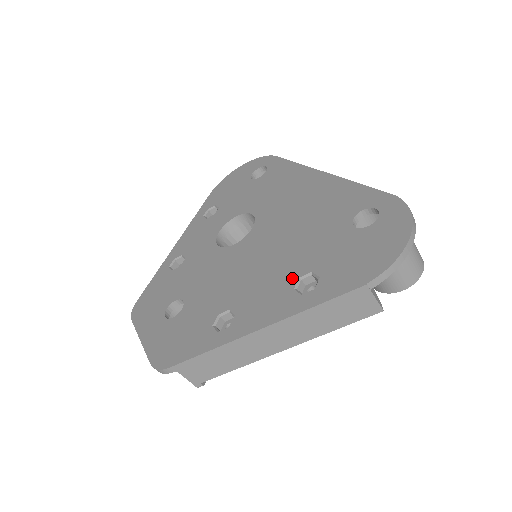
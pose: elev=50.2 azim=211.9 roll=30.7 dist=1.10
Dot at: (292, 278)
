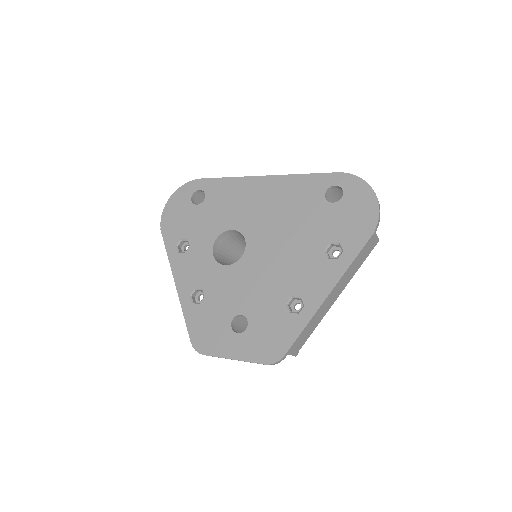
Dot at: (320, 253)
